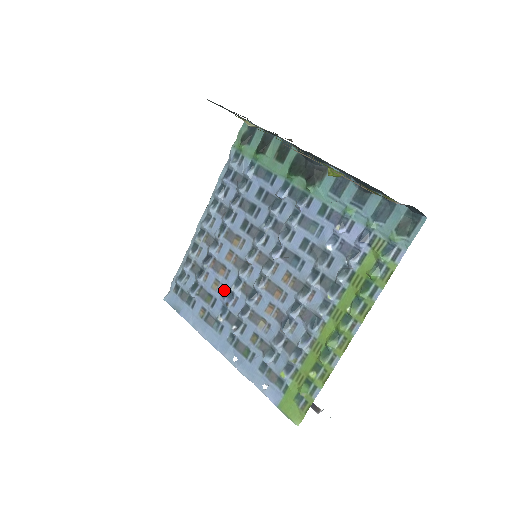
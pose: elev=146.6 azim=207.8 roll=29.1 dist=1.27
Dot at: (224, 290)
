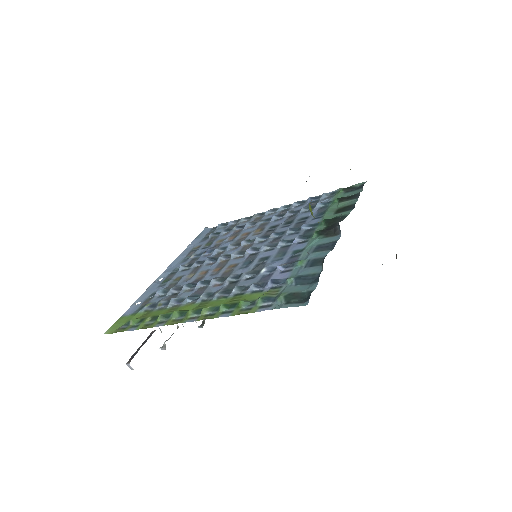
Dot at: (217, 246)
